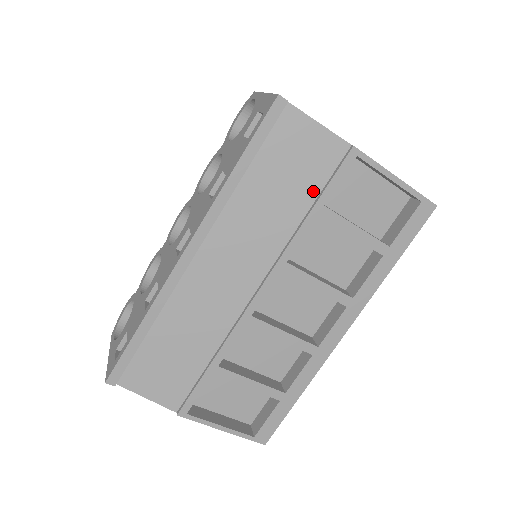
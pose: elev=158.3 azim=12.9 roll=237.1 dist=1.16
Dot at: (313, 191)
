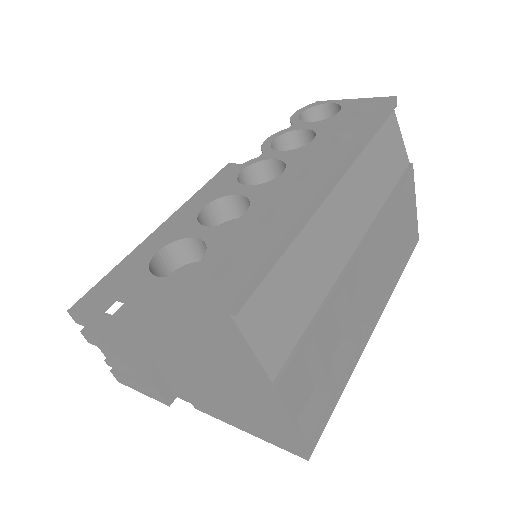
Dot at: (393, 182)
